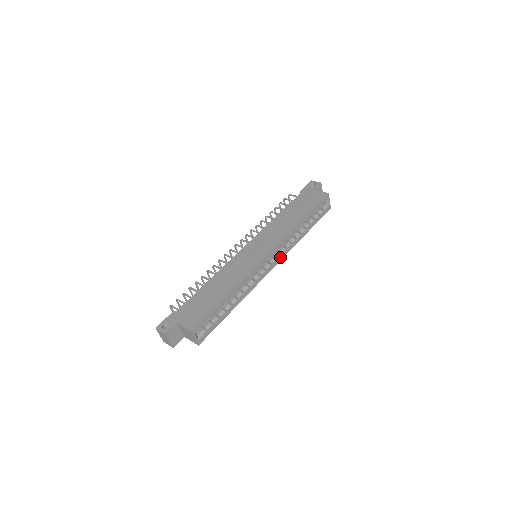
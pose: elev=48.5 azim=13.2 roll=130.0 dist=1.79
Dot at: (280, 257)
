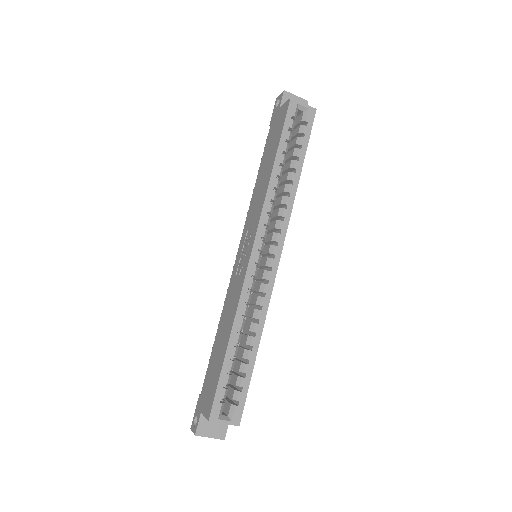
Dot at: (280, 236)
